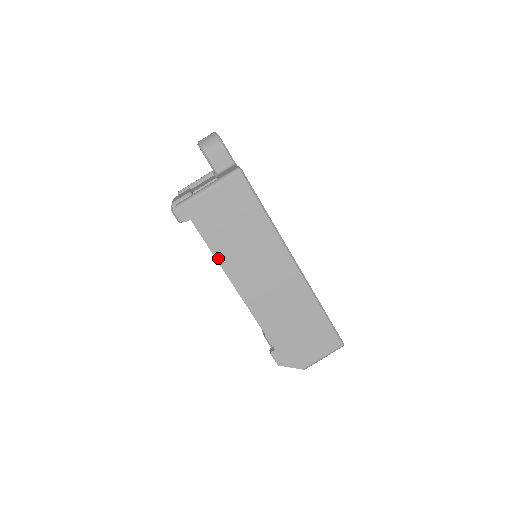
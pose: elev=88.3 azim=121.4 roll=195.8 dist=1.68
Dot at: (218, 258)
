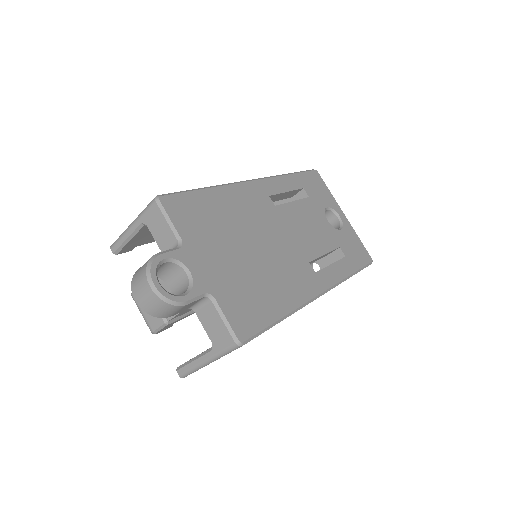
Dot at: occluded
